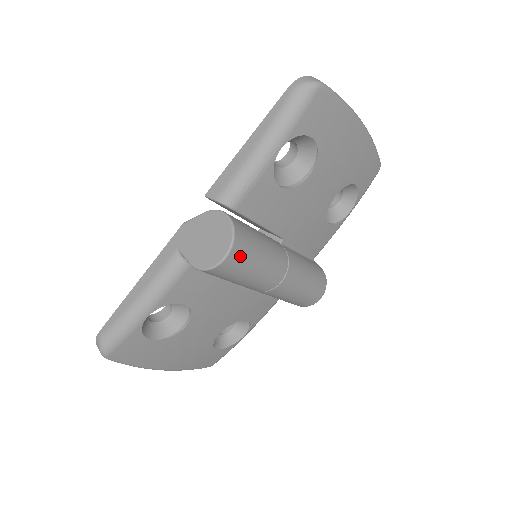
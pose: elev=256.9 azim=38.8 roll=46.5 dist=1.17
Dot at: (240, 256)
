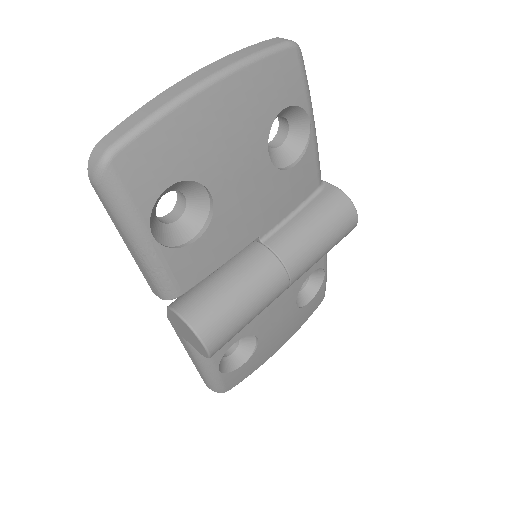
Dot at: (220, 334)
